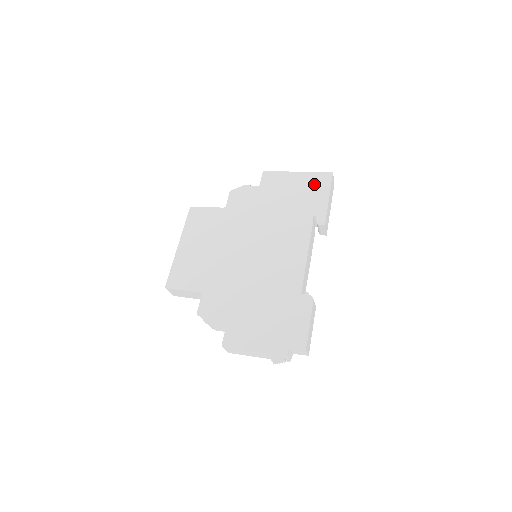
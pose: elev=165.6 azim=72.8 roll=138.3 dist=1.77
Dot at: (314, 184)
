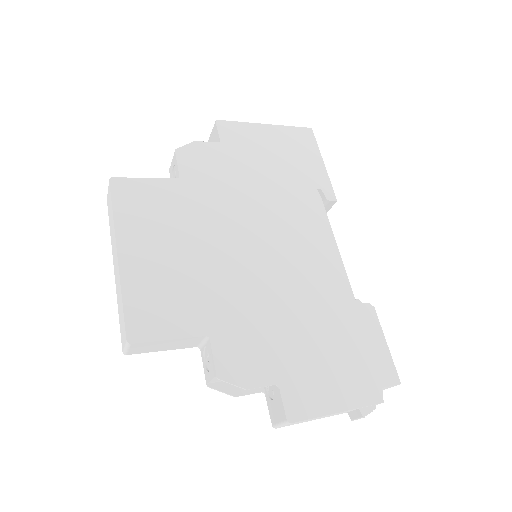
Dot at: (297, 143)
